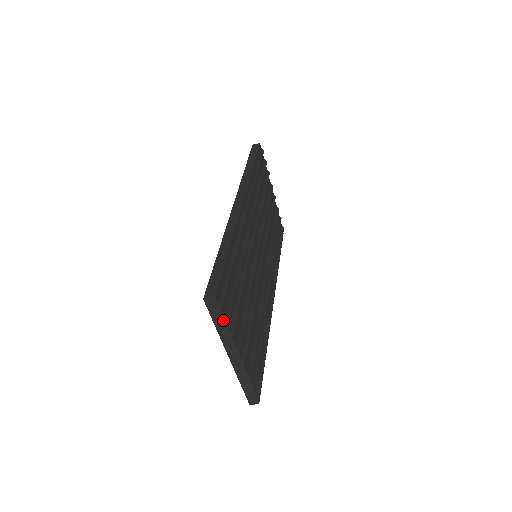
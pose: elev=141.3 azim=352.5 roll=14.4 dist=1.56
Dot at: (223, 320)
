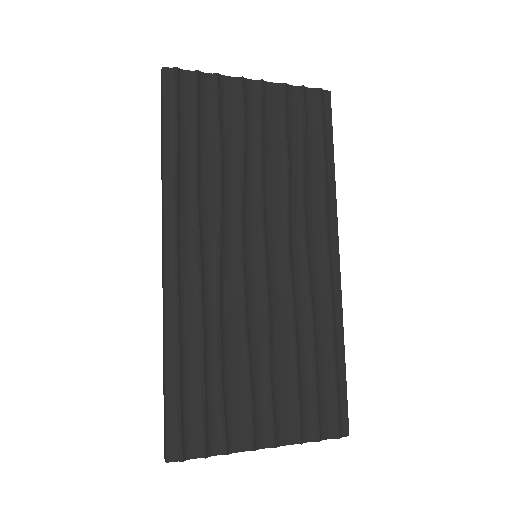
Dot at: (202, 457)
